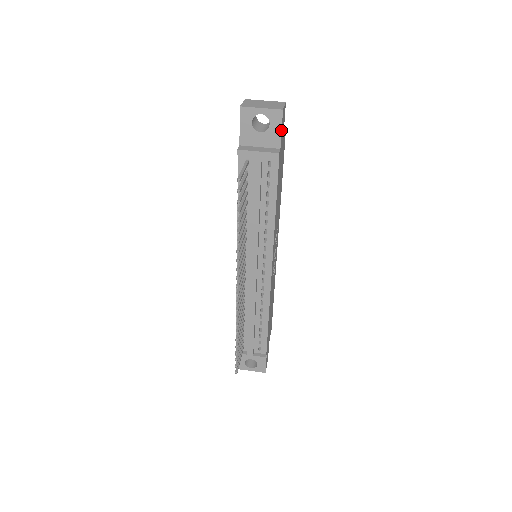
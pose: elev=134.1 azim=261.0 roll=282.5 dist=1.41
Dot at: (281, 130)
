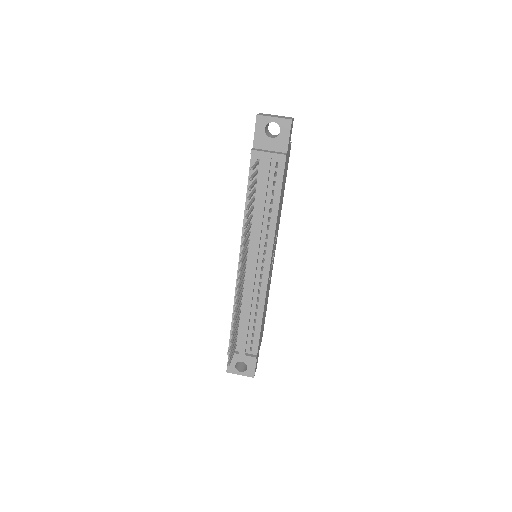
Dot at: (289, 137)
